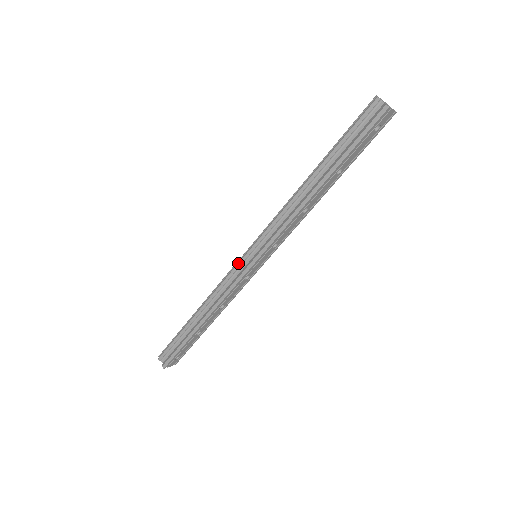
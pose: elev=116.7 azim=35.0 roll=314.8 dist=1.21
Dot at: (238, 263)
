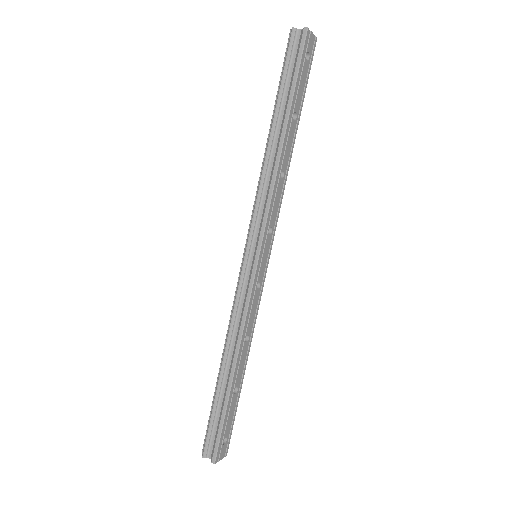
Dot at: (241, 272)
